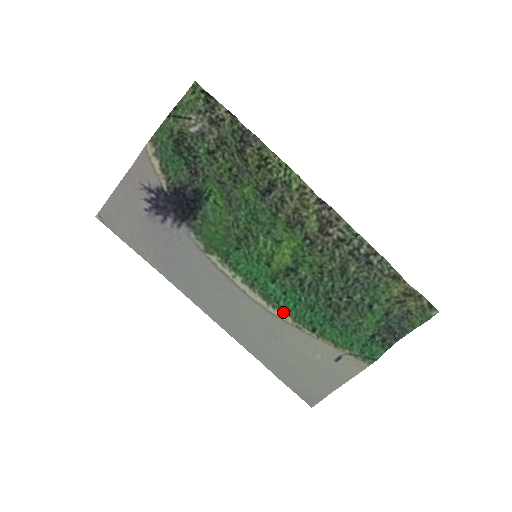
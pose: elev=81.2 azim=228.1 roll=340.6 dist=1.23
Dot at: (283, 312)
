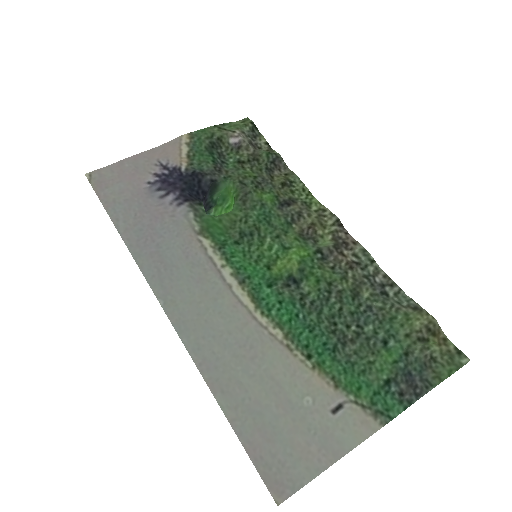
Dot at: (273, 323)
